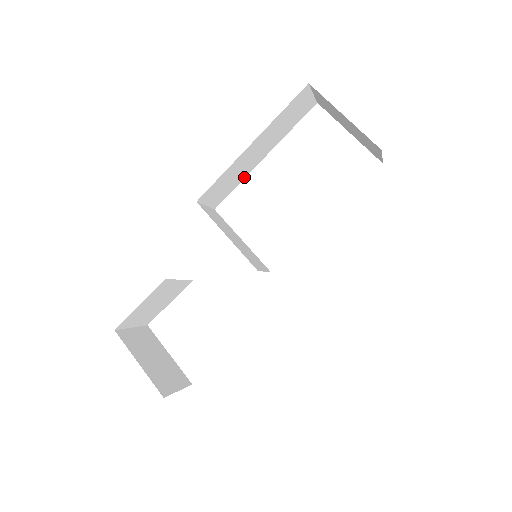
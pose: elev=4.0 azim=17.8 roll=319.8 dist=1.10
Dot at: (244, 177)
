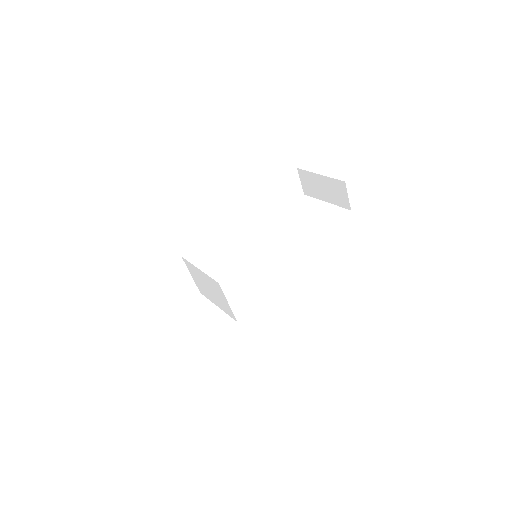
Dot at: (251, 232)
